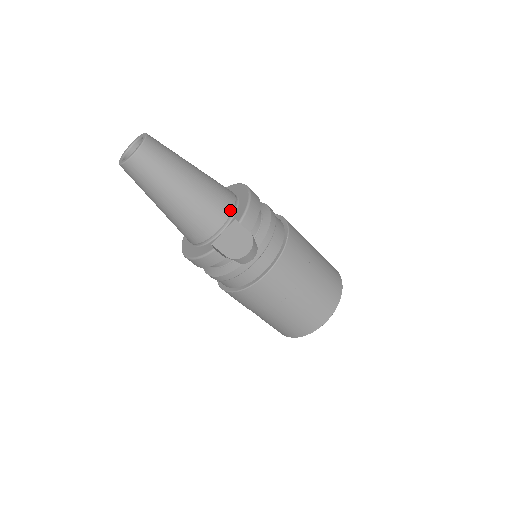
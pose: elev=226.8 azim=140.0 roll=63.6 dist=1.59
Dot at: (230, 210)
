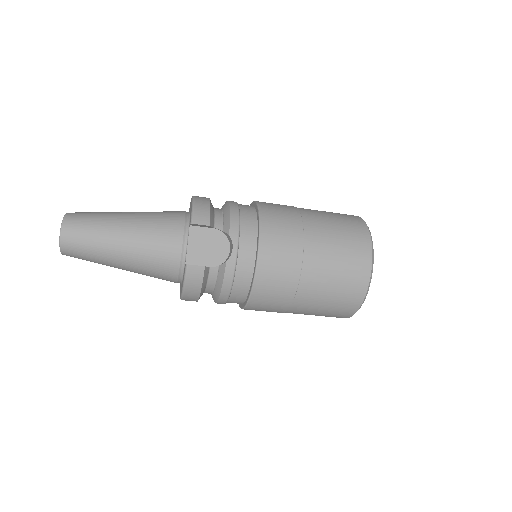
Dot at: (182, 223)
